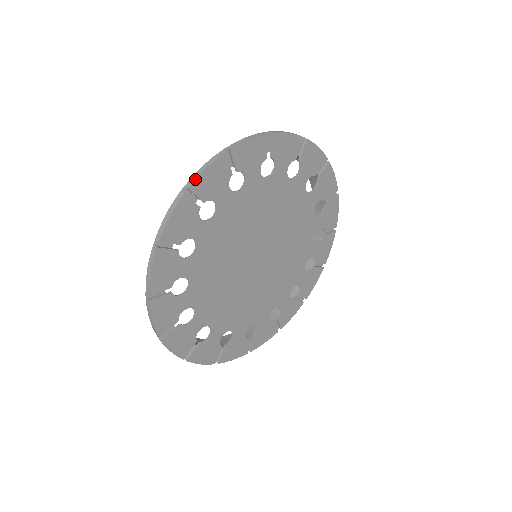
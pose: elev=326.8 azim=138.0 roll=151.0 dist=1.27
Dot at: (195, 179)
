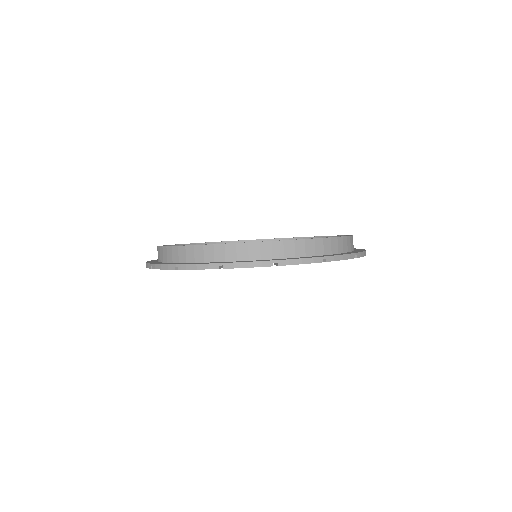
Dot at: (185, 269)
